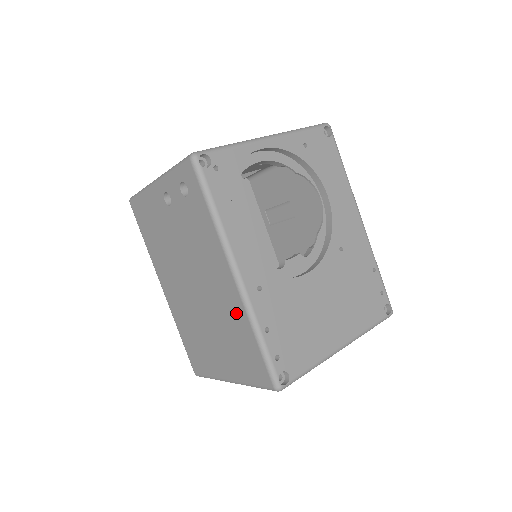
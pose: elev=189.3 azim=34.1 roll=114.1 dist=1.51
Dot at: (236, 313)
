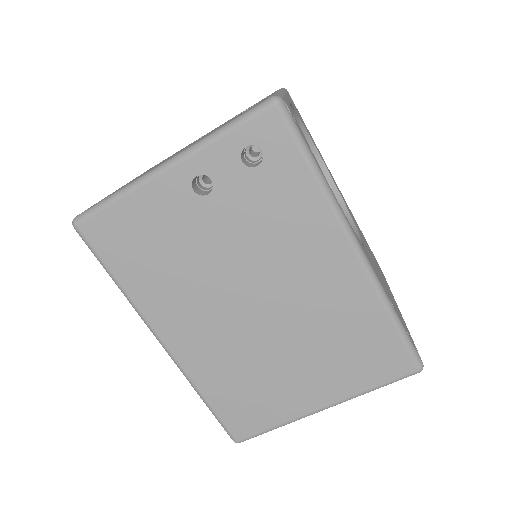
Dot at: (354, 301)
